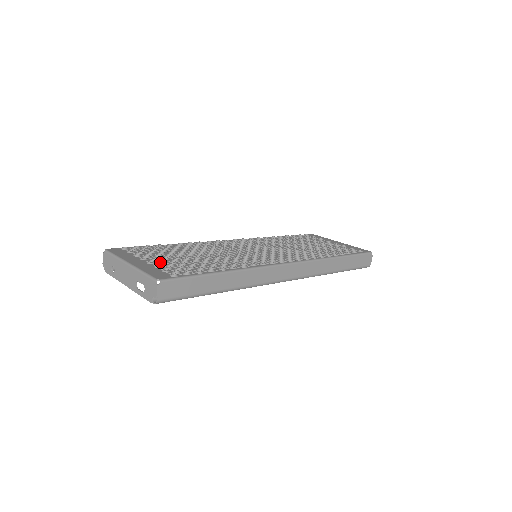
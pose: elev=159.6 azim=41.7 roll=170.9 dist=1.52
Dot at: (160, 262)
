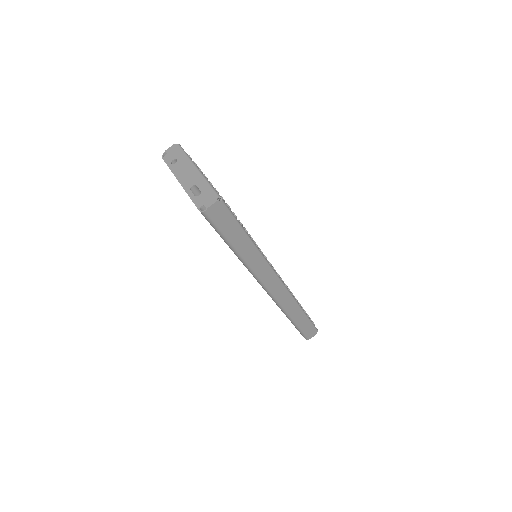
Dot at: occluded
